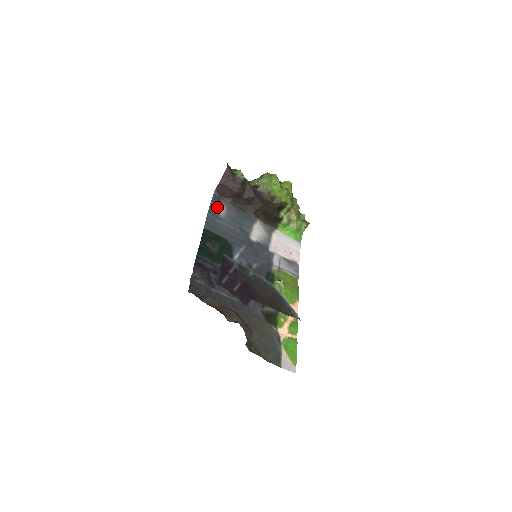
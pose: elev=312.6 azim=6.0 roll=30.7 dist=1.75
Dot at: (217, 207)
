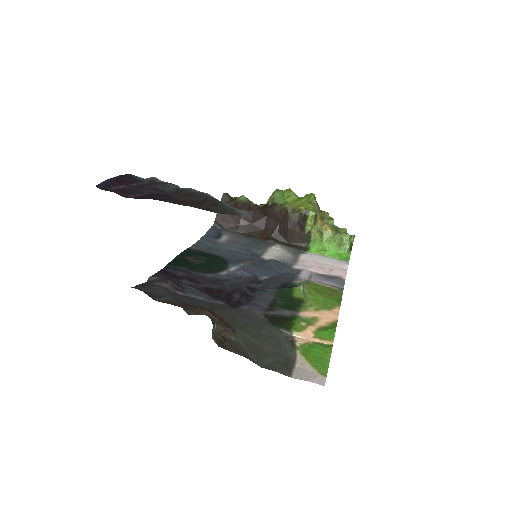
Dot at: (217, 237)
